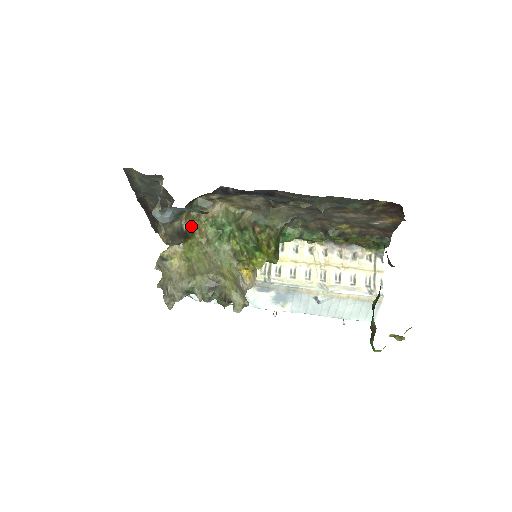
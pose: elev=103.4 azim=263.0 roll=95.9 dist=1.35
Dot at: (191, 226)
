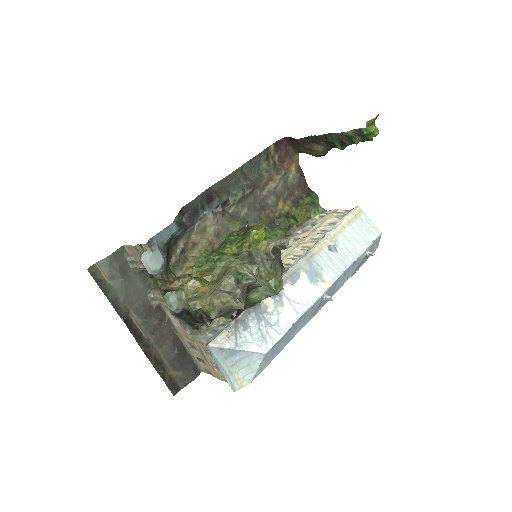
Dot at: occluded
